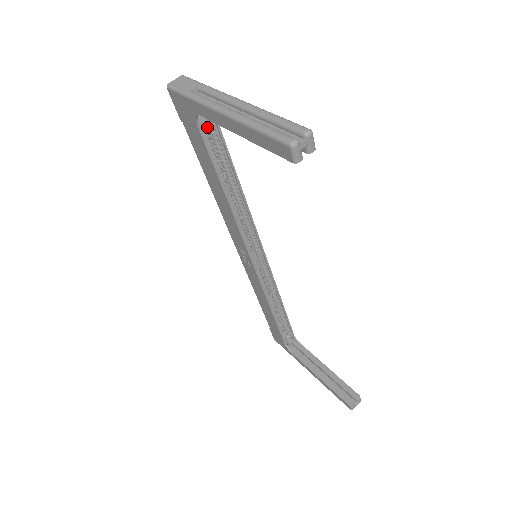
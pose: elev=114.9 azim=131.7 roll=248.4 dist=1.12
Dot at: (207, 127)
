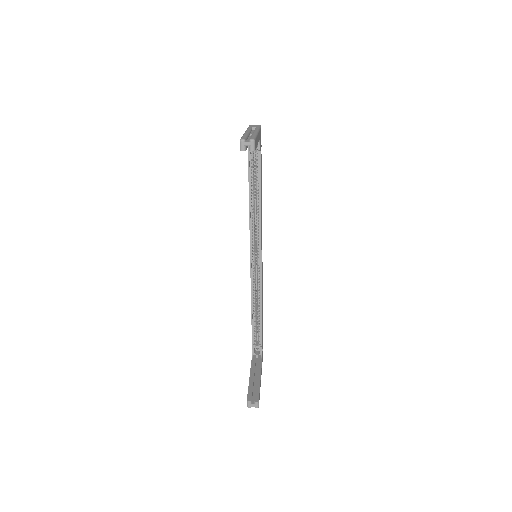
Dot at: occluded
